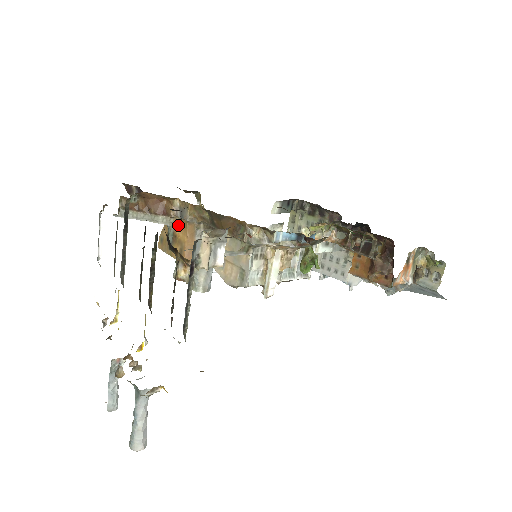
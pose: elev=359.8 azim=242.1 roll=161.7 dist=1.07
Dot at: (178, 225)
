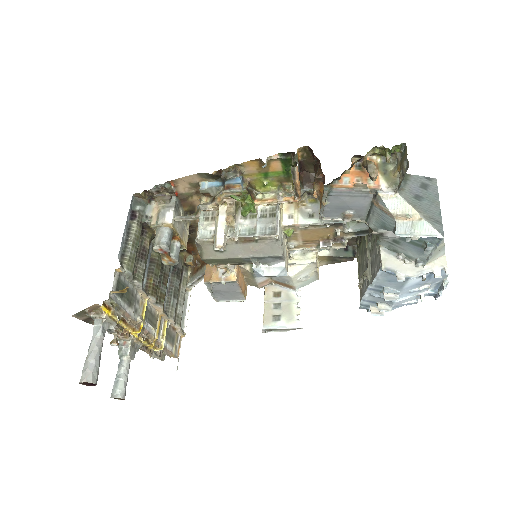
Dot at: occluded
